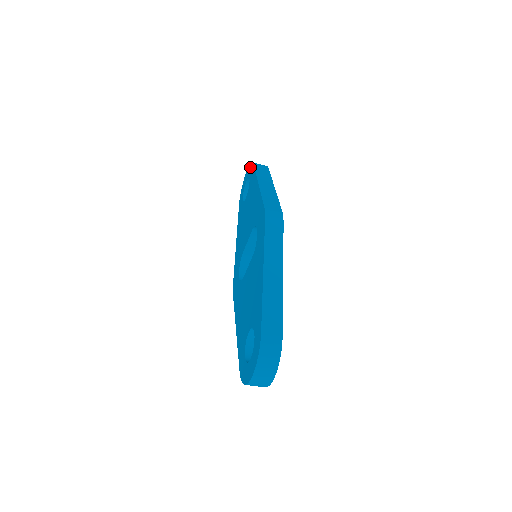
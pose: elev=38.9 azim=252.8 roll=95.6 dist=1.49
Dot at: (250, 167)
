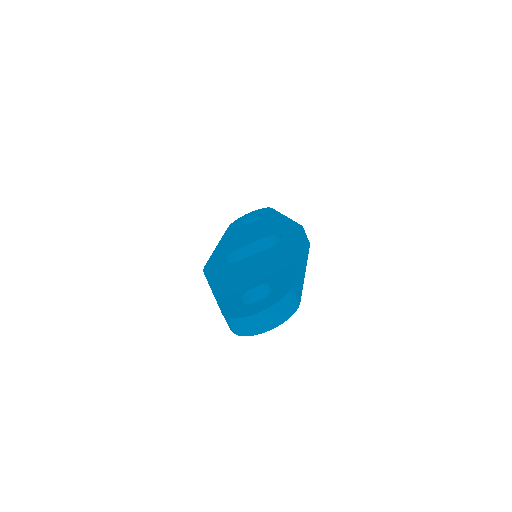
Dot at: (263, 209)
